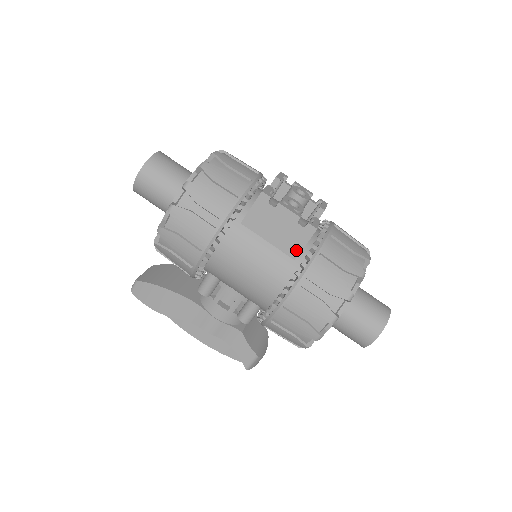
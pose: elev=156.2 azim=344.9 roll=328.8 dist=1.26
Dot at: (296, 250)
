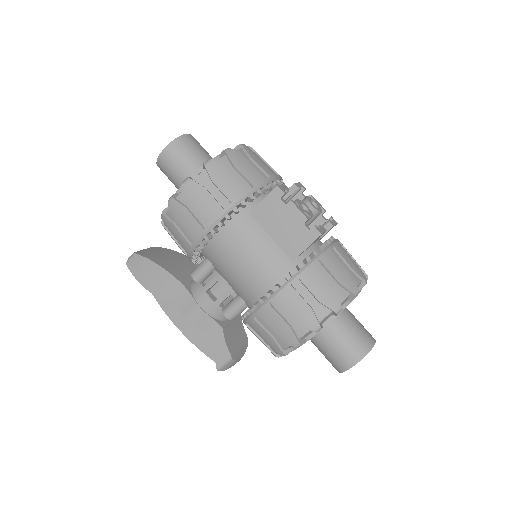
Dot at: (296, 251)
